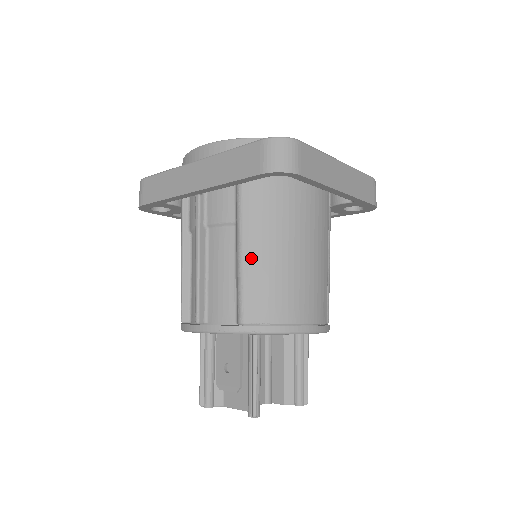
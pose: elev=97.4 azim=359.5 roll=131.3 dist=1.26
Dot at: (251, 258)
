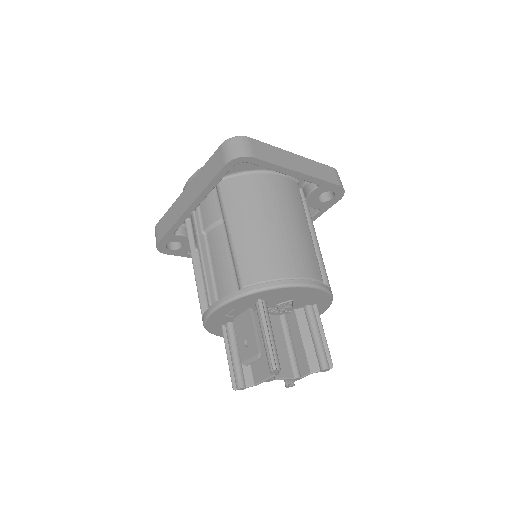
Dot at: (239, 237)
